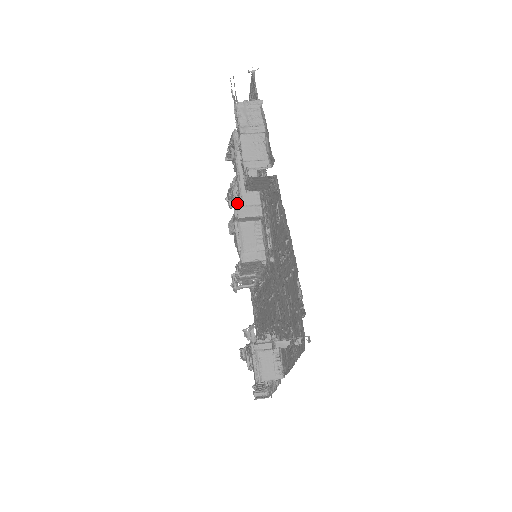
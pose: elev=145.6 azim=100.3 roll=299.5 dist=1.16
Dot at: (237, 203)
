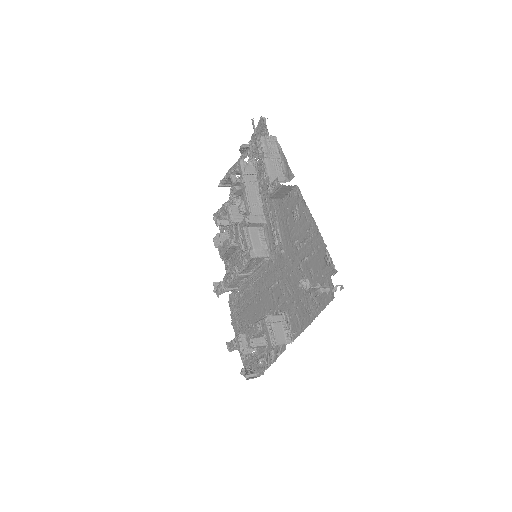
Dot at: (233, 218)
